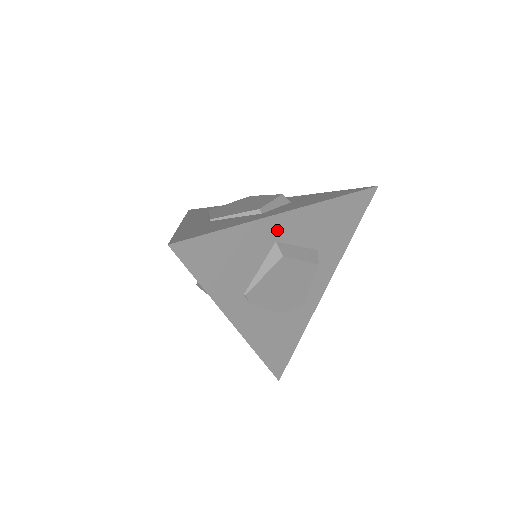
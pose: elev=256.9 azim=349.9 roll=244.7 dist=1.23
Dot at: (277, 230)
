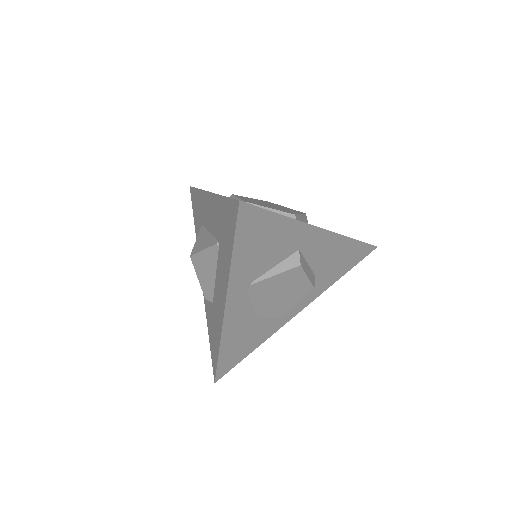
Dot at: (306, 240)
